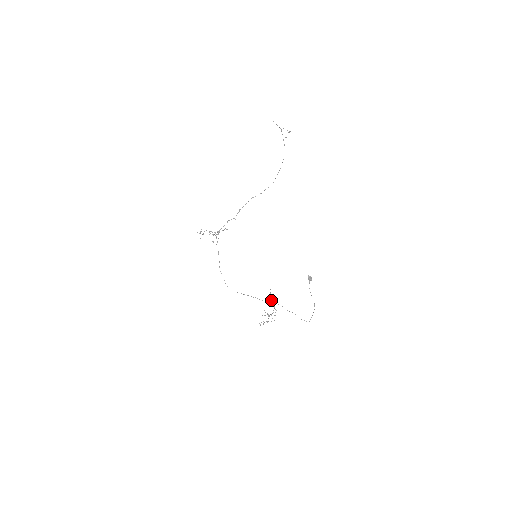
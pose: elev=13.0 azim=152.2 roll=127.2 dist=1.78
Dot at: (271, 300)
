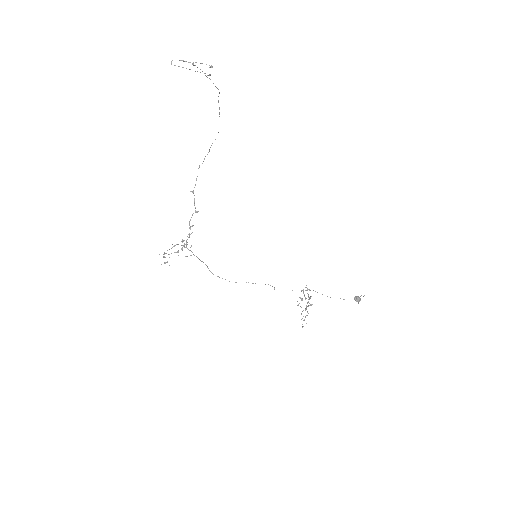
Dot at: occluded
